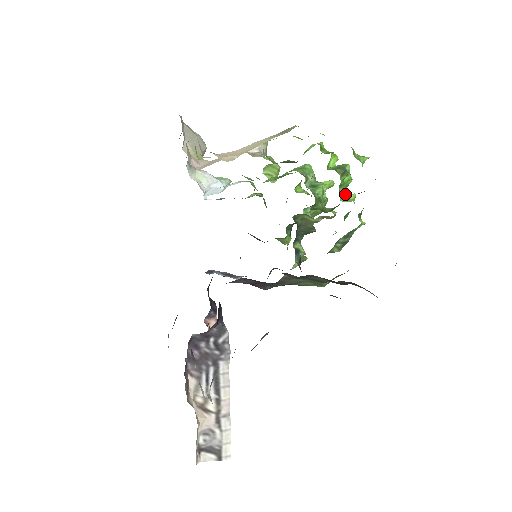
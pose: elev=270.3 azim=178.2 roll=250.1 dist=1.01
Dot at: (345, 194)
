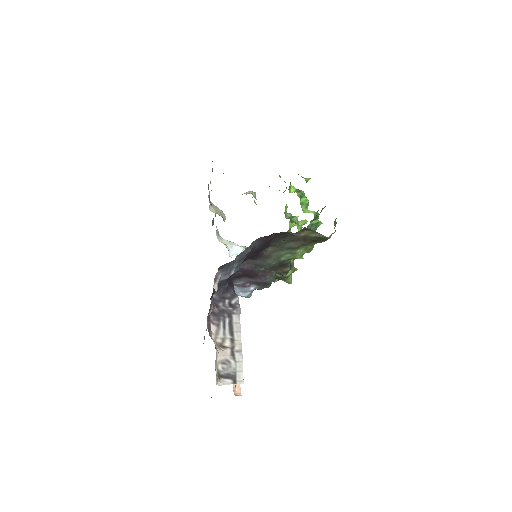
Dot at: (307, 210)
